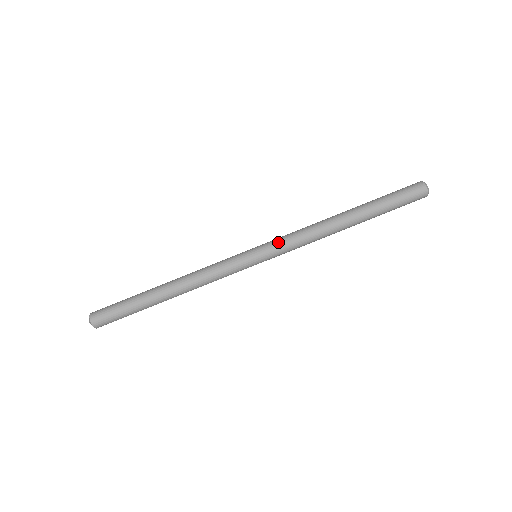
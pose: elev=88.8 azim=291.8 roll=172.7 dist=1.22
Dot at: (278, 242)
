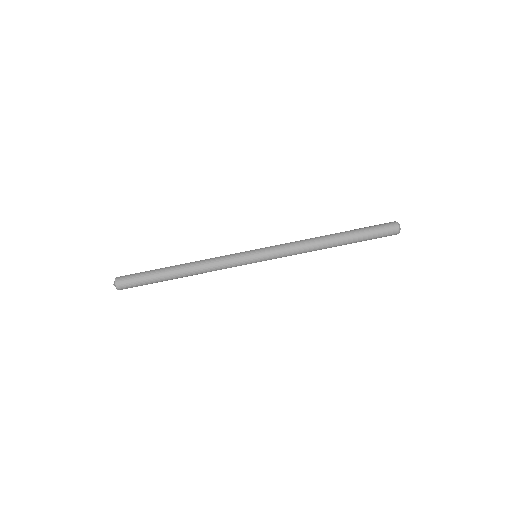
Dot at: (276, 250)
